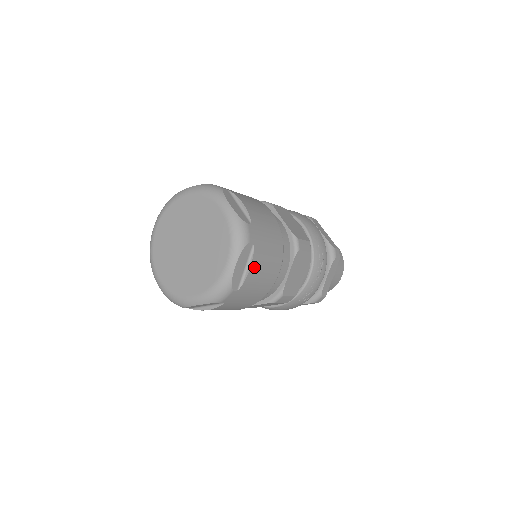
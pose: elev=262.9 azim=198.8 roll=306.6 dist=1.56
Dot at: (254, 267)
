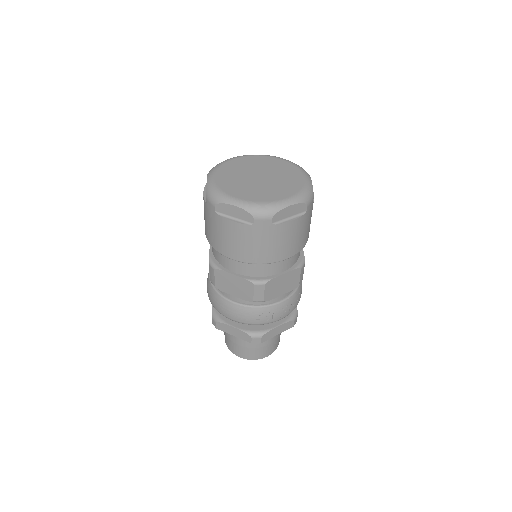
Dot at: (293, 224)
